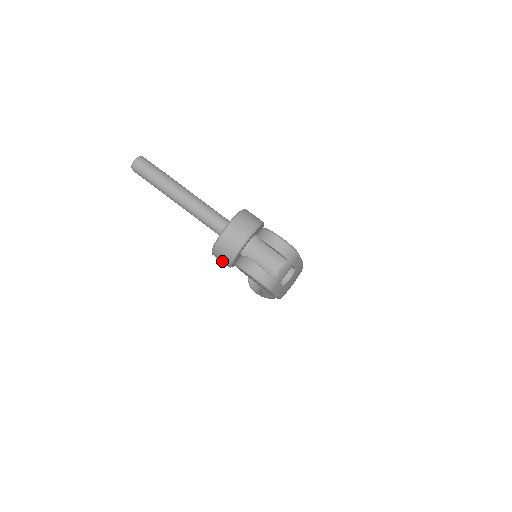
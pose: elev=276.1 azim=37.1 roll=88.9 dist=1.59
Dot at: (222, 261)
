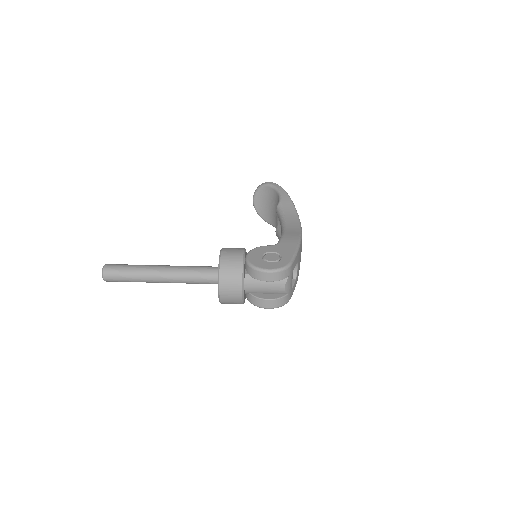
Dot at: occluded
